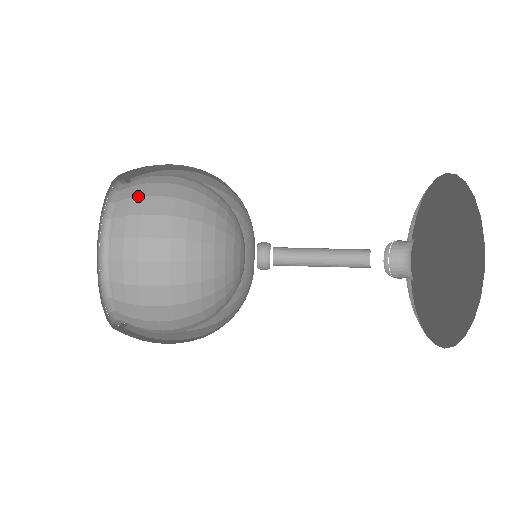
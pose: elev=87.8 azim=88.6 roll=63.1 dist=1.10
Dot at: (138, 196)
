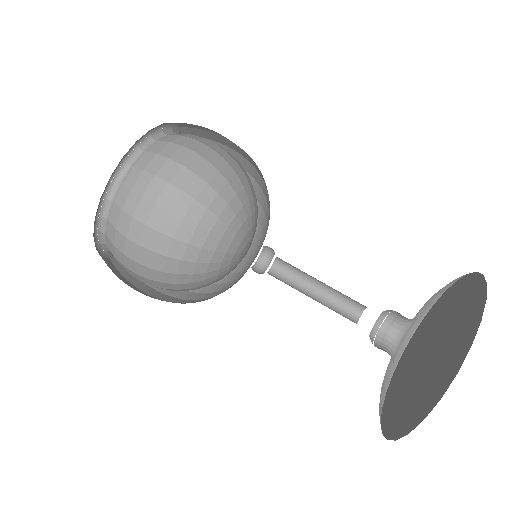
Dot at: (137, 192)
